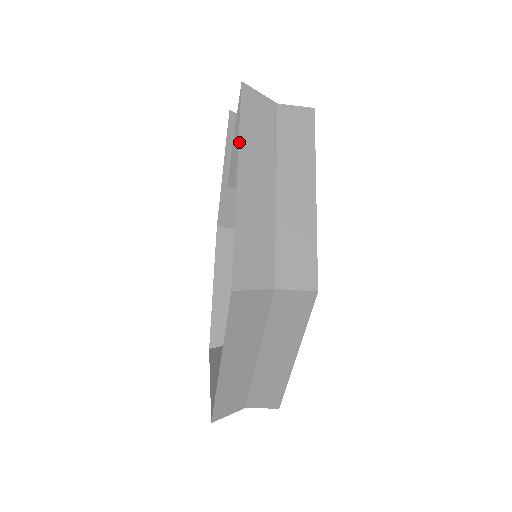
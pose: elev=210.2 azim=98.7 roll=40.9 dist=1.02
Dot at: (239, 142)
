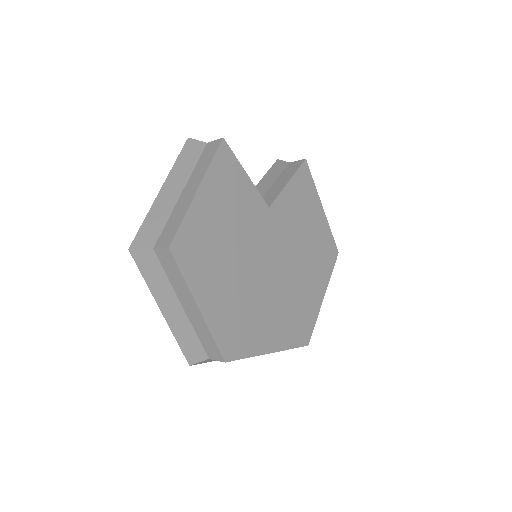
Dot at: (170, 171)
